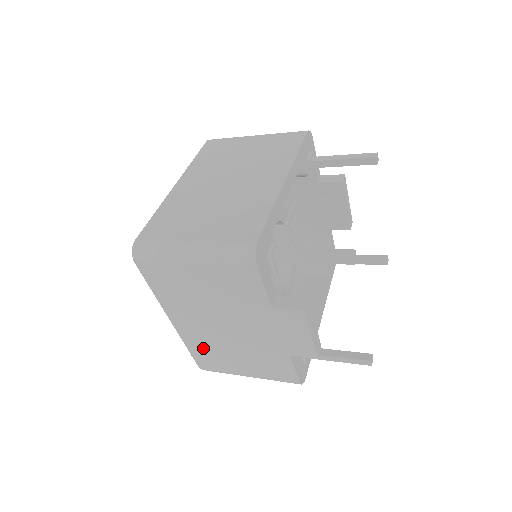
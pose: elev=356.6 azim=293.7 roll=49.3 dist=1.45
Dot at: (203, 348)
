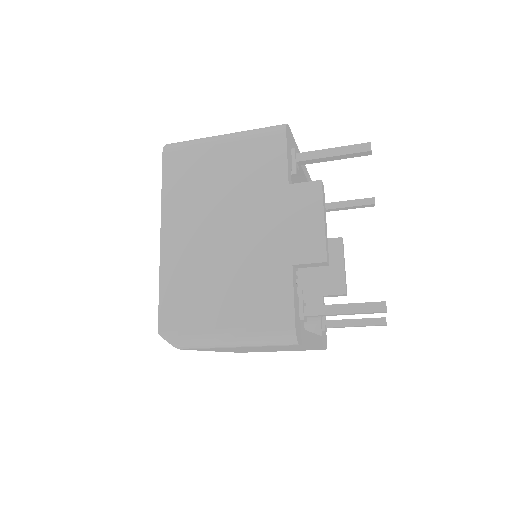
Dot at: (181, 282)
